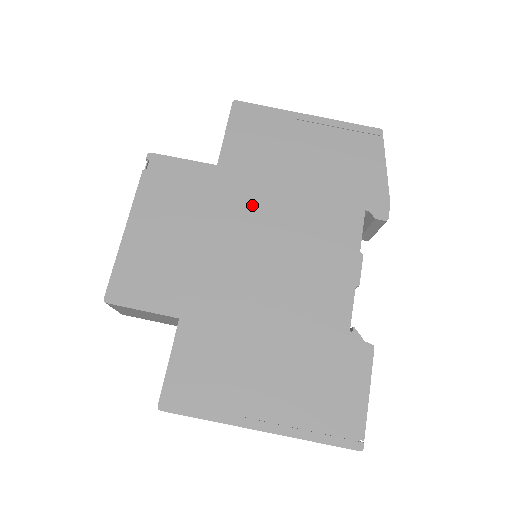
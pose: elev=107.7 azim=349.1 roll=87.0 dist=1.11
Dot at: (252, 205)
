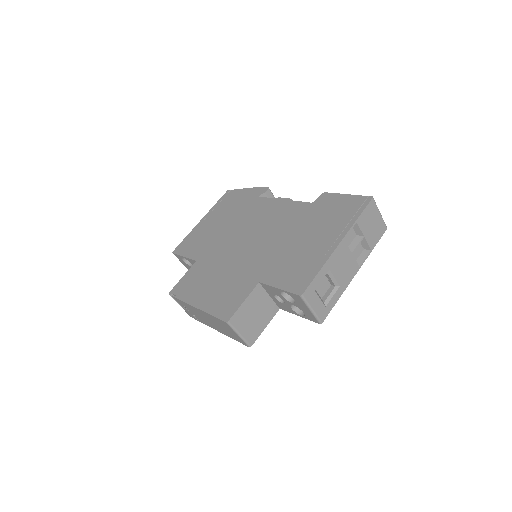
Dot at: (225, 245)
